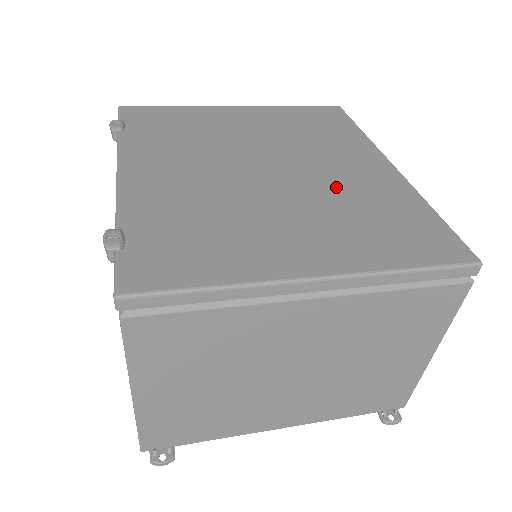
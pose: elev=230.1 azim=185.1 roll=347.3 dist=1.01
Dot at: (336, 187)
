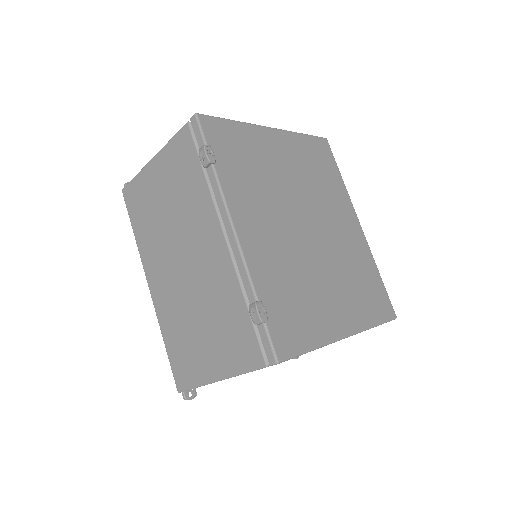
Dot at: (342, 250)
